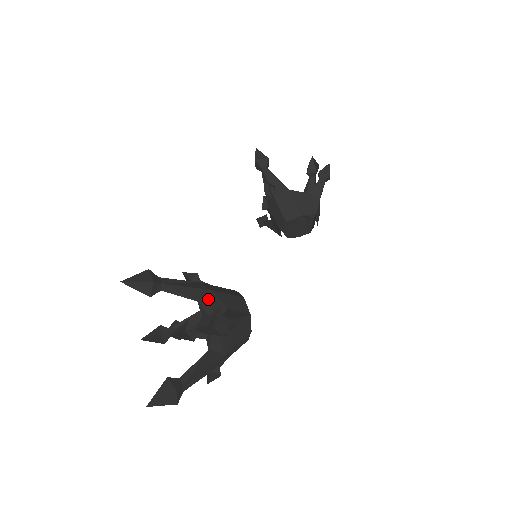
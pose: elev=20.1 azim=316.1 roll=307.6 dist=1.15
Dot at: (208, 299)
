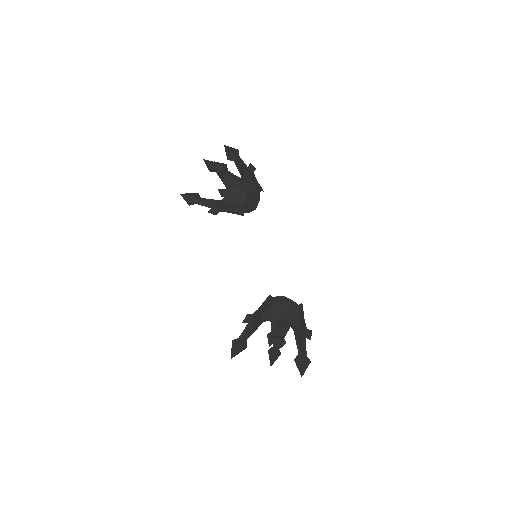
Dot at: (265, 320)
